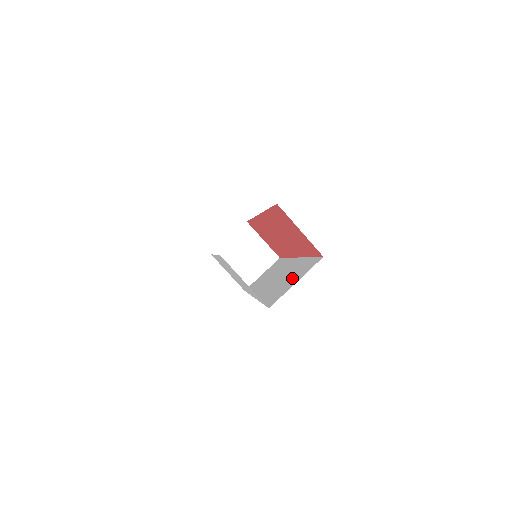
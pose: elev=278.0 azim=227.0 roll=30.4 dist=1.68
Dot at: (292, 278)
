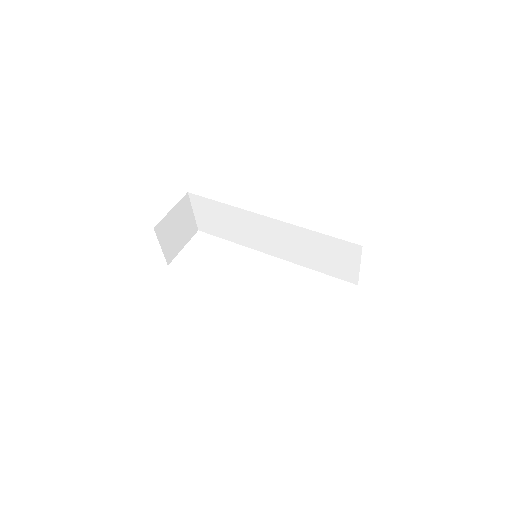
Dot at: (335, 257)
